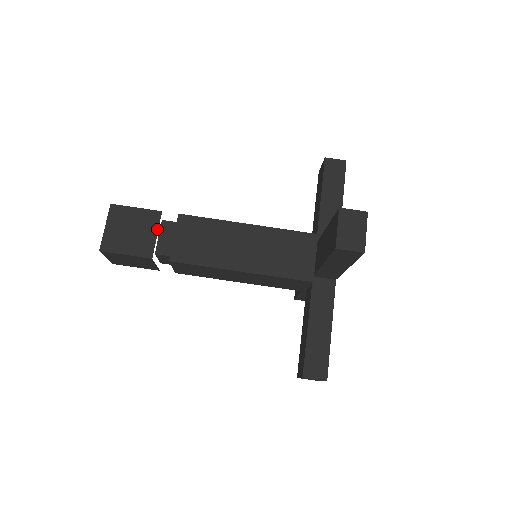
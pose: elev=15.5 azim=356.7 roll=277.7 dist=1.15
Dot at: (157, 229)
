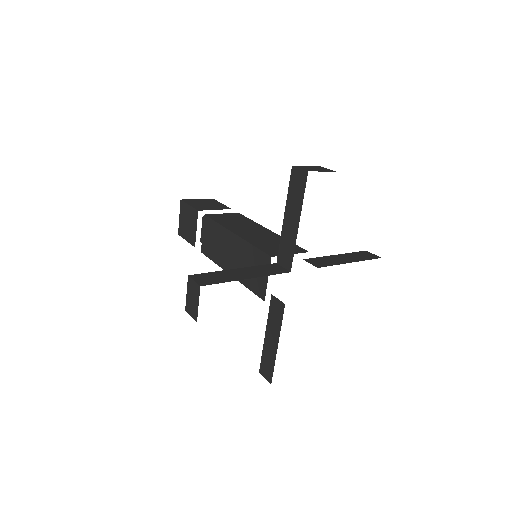
Dot at: (196, 225)
